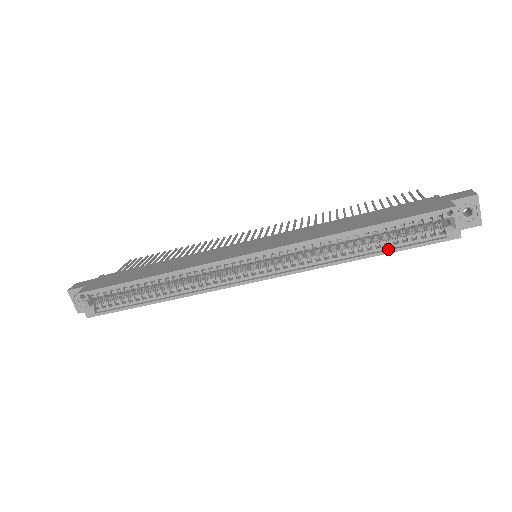
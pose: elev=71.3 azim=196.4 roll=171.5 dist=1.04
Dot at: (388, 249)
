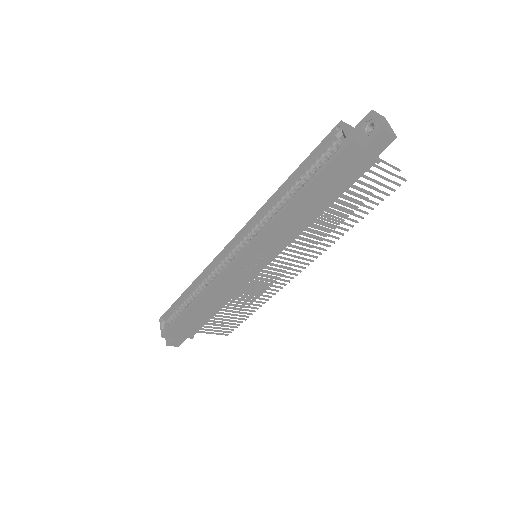
Dot at: (308, 185)
